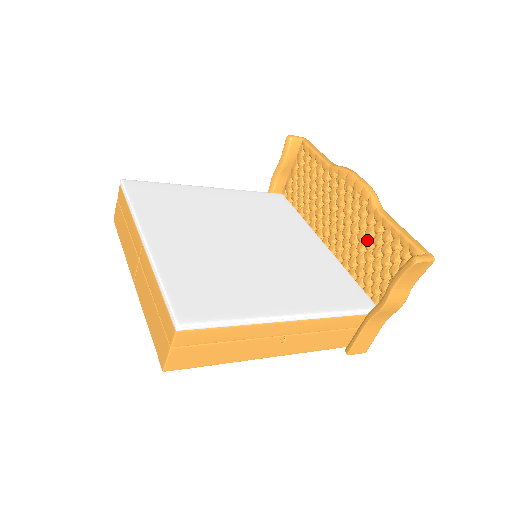
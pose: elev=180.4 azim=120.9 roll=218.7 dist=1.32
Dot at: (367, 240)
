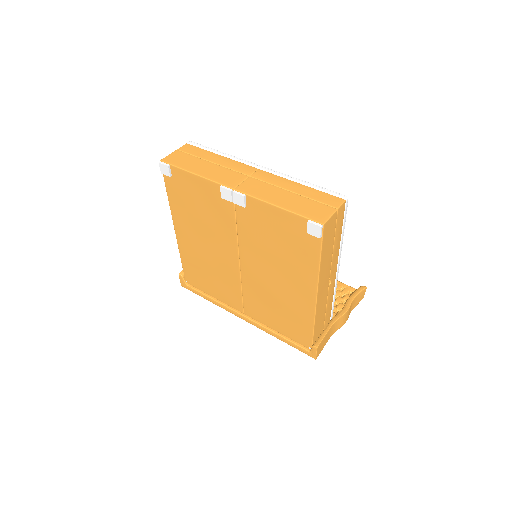
Dot at: occluded
